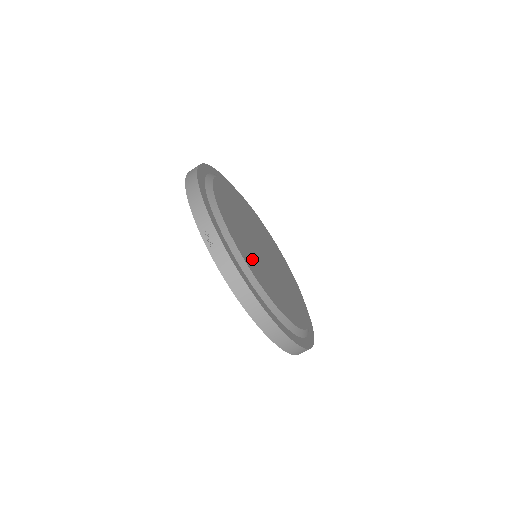
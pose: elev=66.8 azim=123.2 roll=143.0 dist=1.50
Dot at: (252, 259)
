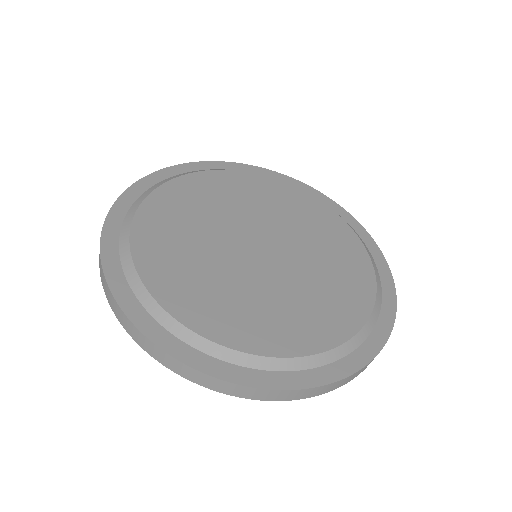
Dot at: (175, 261)
